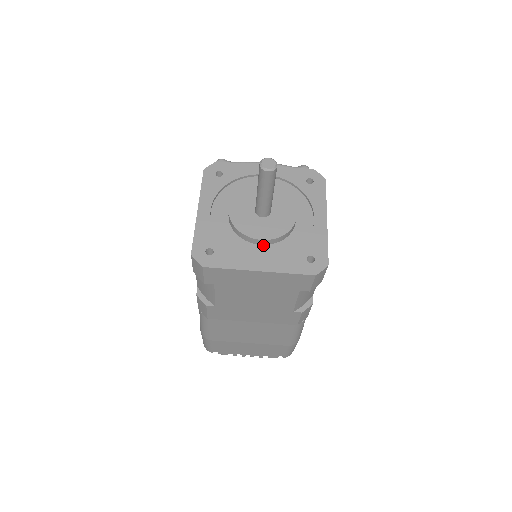
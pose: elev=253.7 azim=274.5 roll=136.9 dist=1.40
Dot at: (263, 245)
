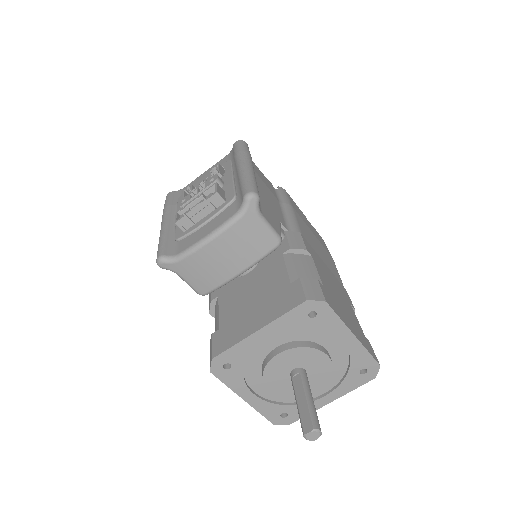
Dot at: occluded
